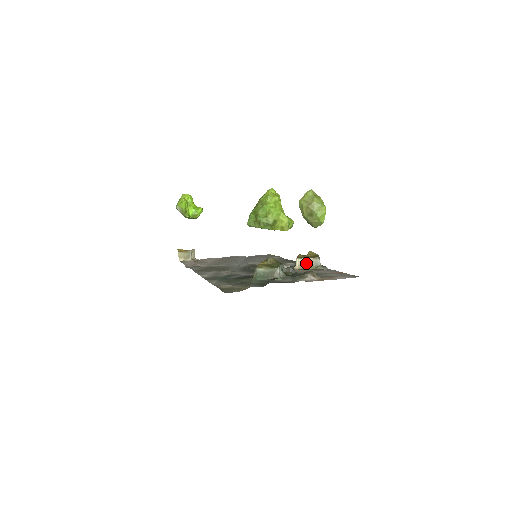
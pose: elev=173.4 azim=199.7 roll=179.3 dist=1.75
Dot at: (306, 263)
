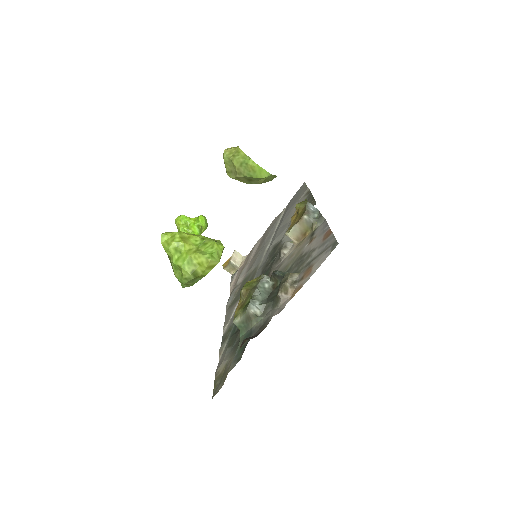
Dot at: (298, 232)
